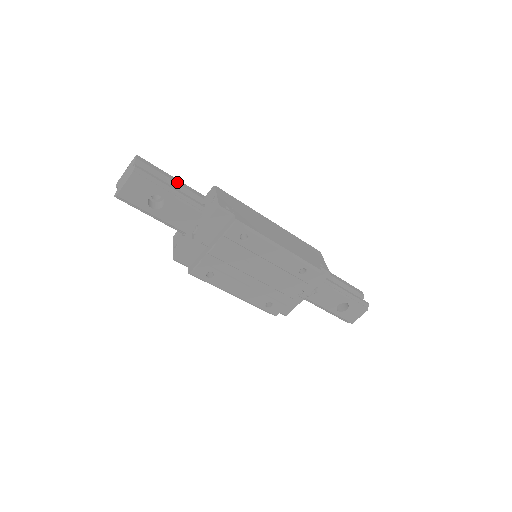
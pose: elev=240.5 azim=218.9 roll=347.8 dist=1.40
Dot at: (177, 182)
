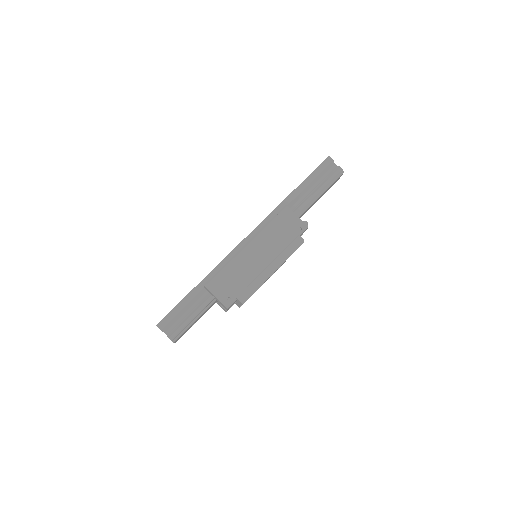
Dot at: (186, 304)
